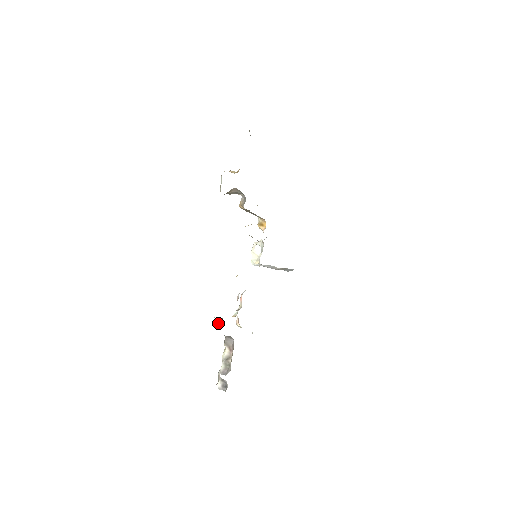
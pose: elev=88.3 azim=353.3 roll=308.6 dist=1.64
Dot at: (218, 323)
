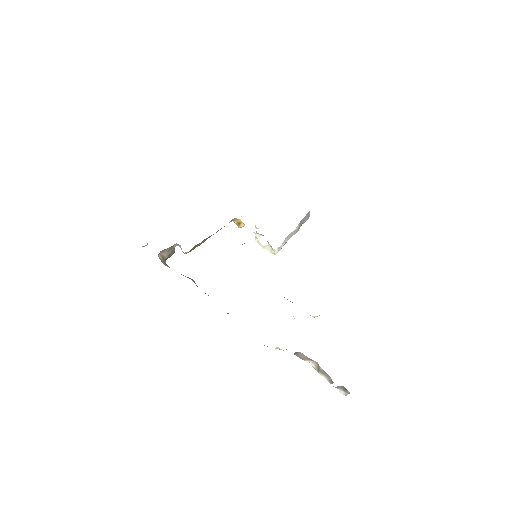
Dot at: occluded
